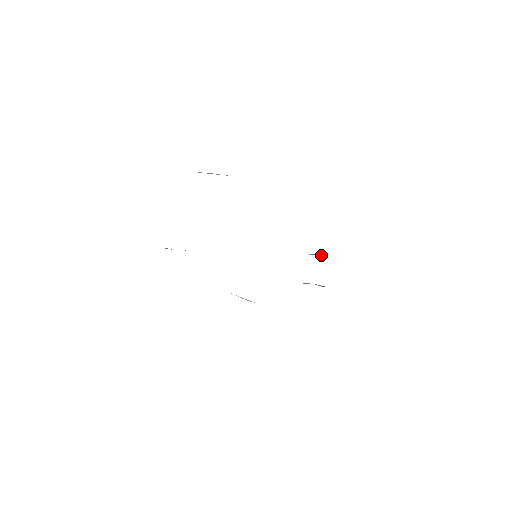
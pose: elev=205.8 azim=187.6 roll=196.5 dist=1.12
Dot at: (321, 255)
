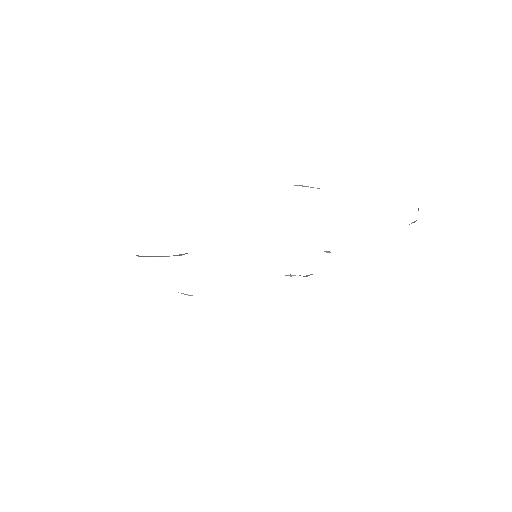
Dot at: (330, 252)
